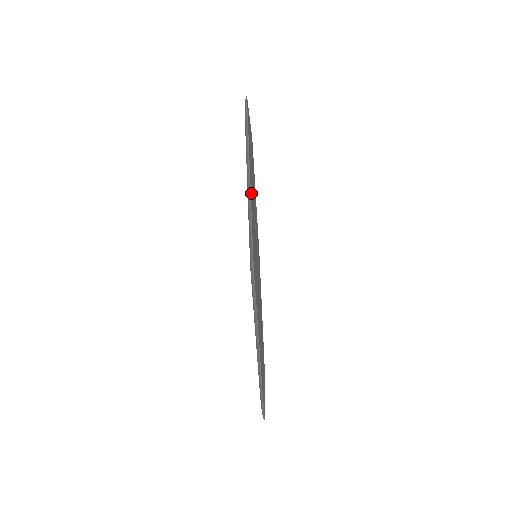
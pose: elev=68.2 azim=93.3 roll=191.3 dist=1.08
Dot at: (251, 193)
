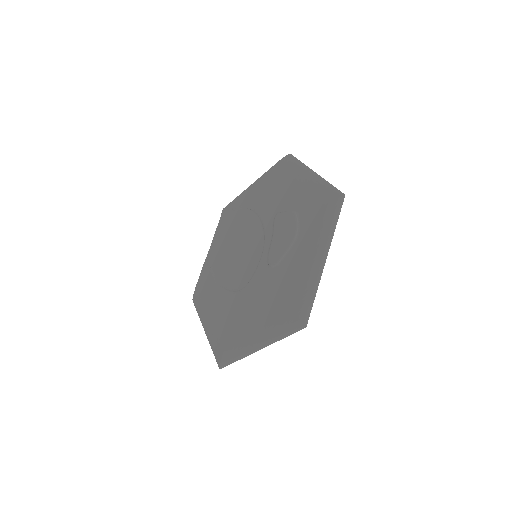
Dot at: (315, 264)
